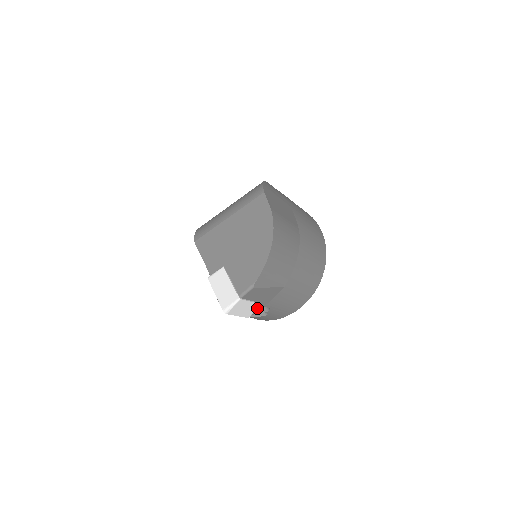
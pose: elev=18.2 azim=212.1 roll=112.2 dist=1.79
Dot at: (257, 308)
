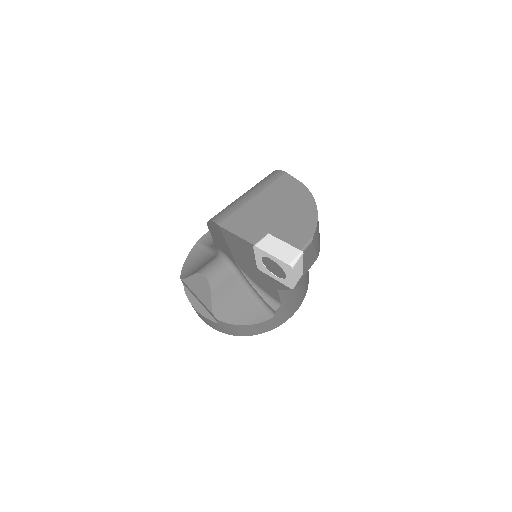
Dot at: occluded
